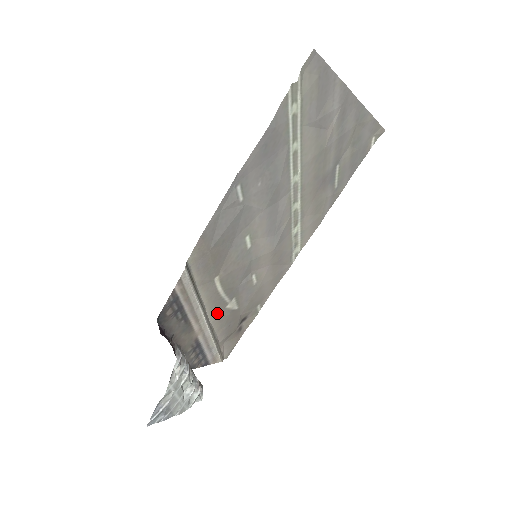
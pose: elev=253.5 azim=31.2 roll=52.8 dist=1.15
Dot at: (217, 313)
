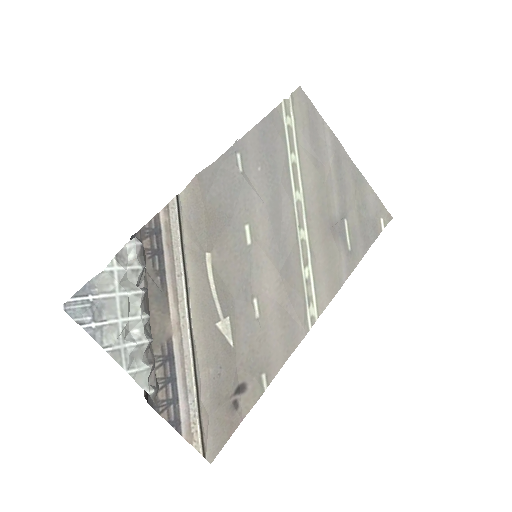
Dot at: (204, 324)
